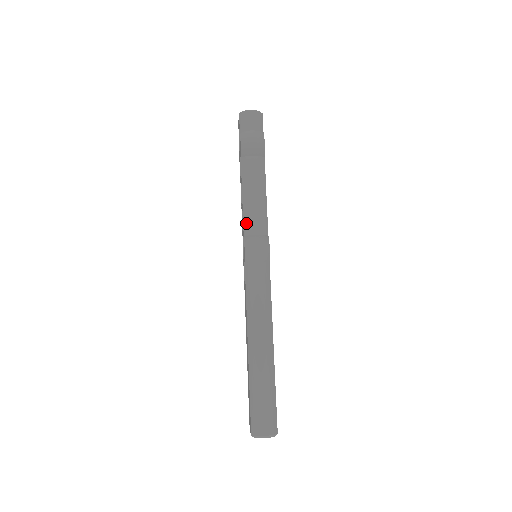
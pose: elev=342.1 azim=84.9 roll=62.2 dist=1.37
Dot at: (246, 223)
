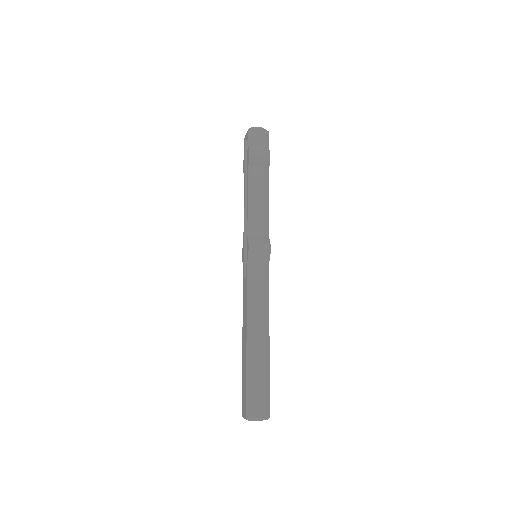
Dot at: (250, 225)
